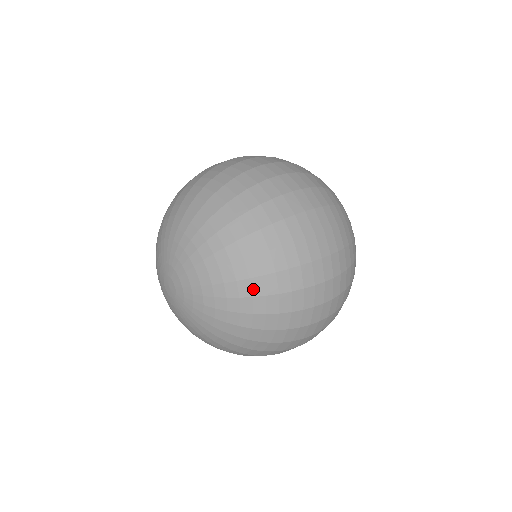
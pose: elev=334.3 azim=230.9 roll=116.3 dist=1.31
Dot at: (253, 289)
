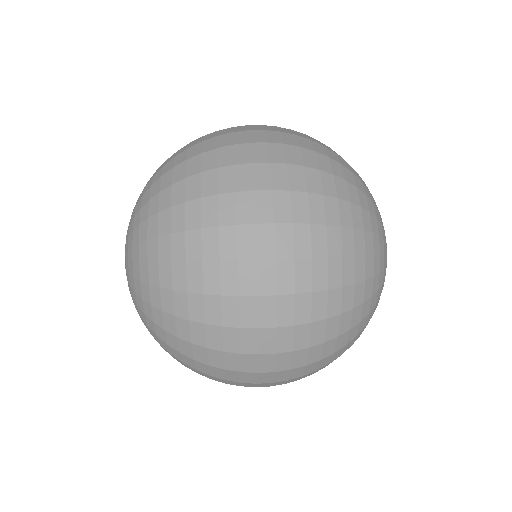
Dot at: (171, 351)
